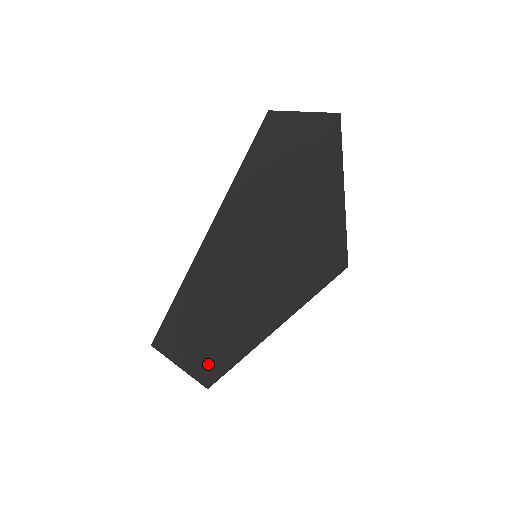
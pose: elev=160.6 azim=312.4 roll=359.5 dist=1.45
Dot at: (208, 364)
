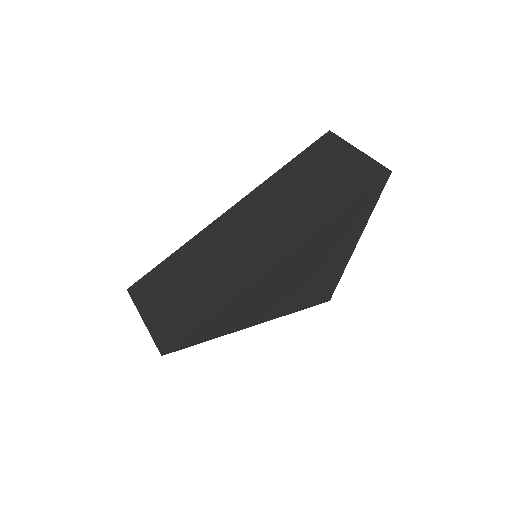
Dot at: (172, 334)
